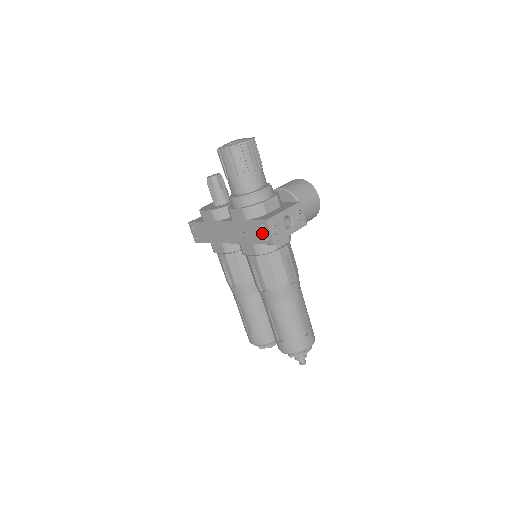
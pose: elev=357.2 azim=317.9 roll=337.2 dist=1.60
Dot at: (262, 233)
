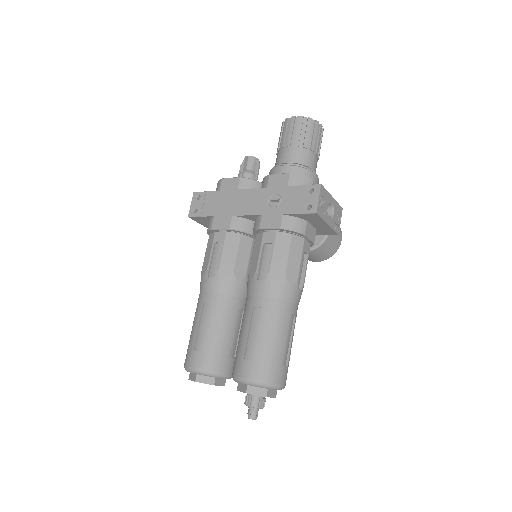
Dot at: (305, 199)
